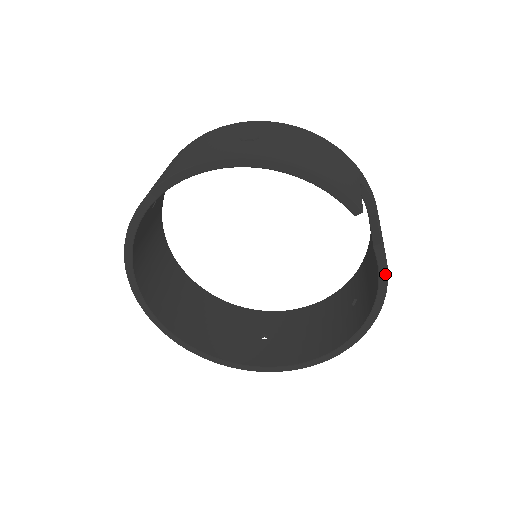
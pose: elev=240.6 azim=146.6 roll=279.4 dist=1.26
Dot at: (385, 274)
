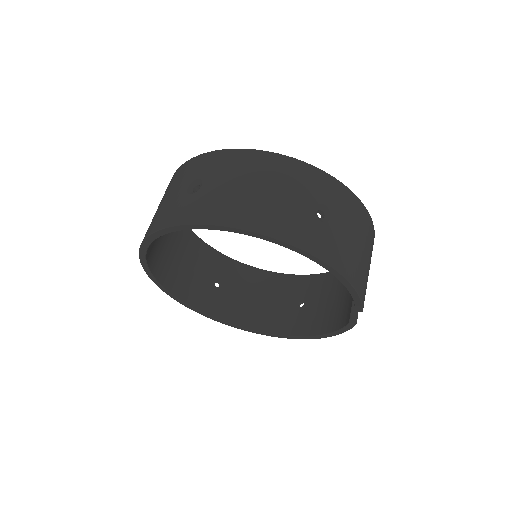
Dot at: (342, 332)
